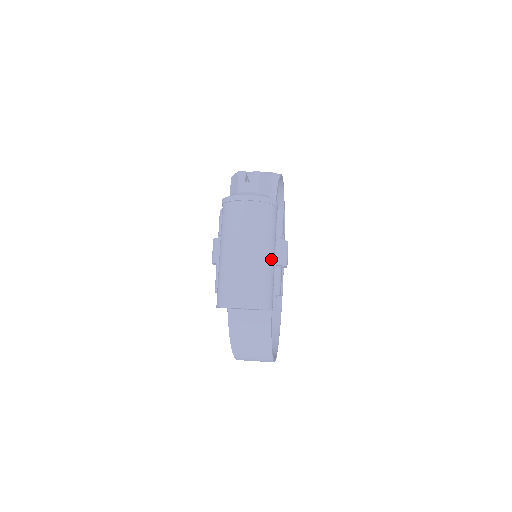
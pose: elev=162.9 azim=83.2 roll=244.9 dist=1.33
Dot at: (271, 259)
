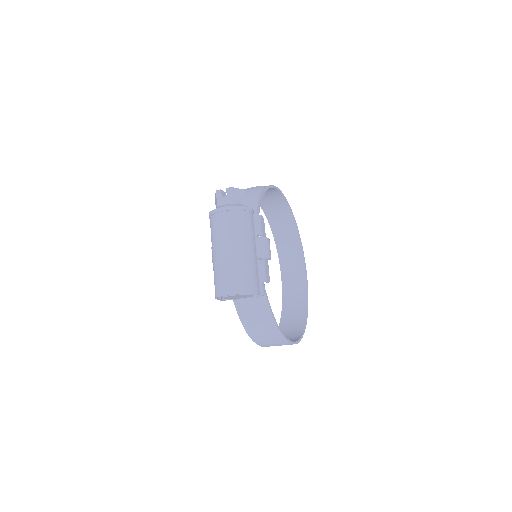
Dot at: (250, 253)
